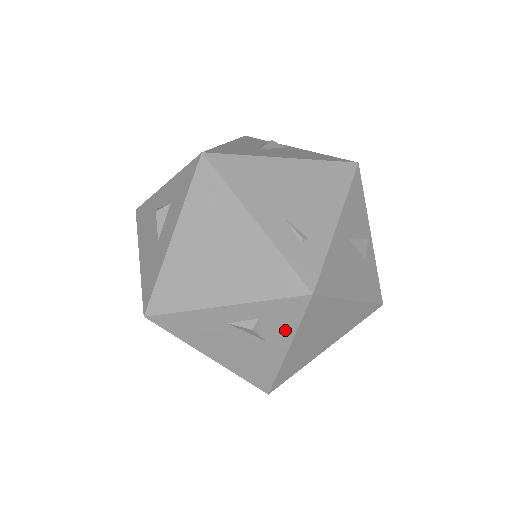
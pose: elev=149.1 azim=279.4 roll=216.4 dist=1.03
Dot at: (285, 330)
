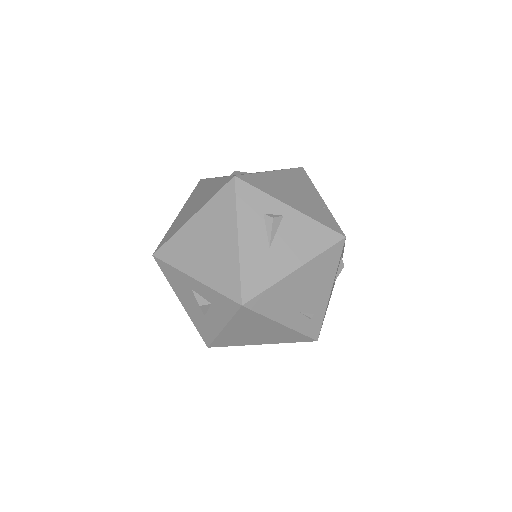
Dot at: occluded
